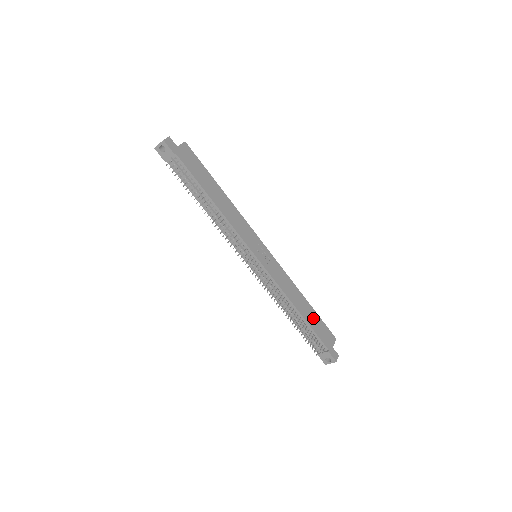
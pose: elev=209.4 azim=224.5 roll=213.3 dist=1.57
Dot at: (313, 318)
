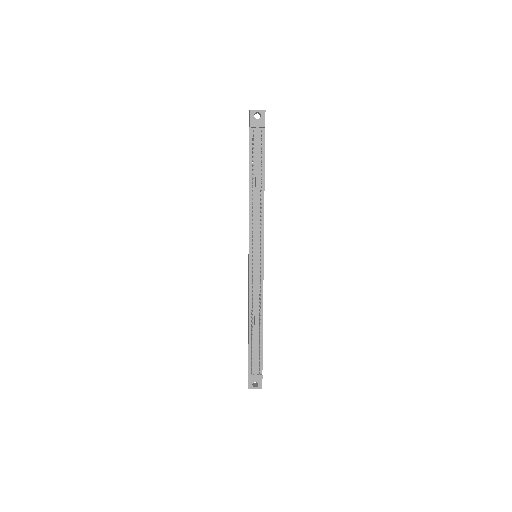
Dot at: occluded
